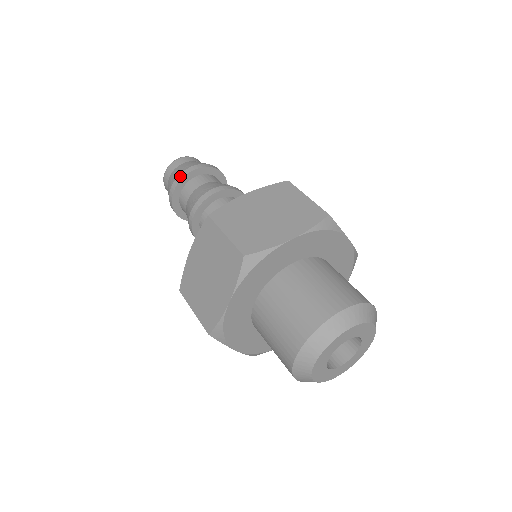
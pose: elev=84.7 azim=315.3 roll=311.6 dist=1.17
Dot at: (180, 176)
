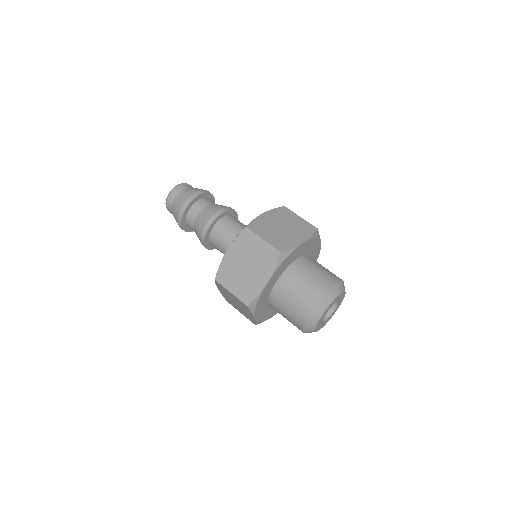
Dot at: (179, 219)
